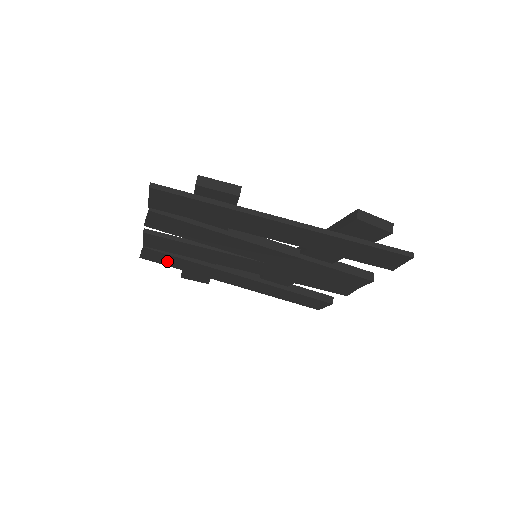
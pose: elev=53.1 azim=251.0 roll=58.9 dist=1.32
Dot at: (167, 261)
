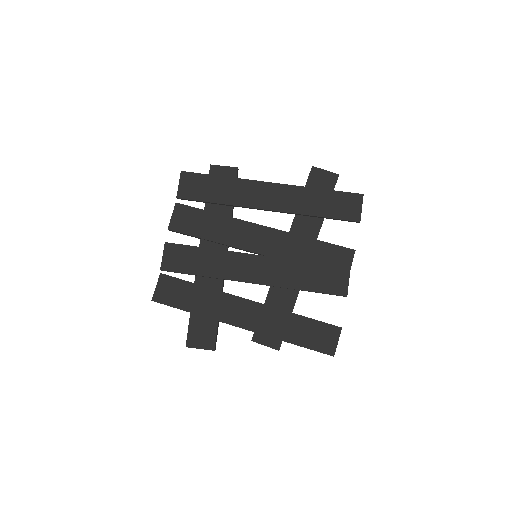
Dot at: (177, 296)
